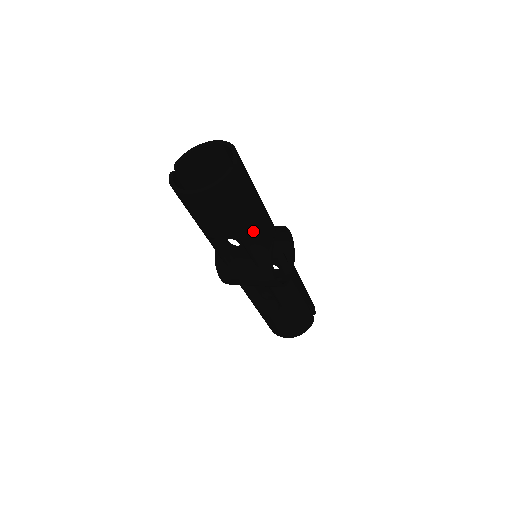
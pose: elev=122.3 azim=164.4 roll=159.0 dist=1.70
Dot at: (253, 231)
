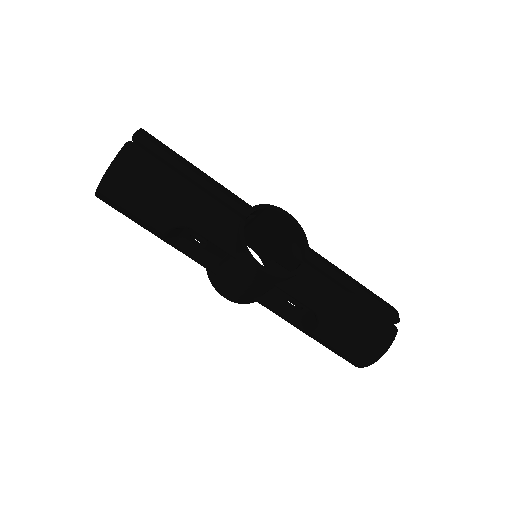
Dot at: (196, 211)
